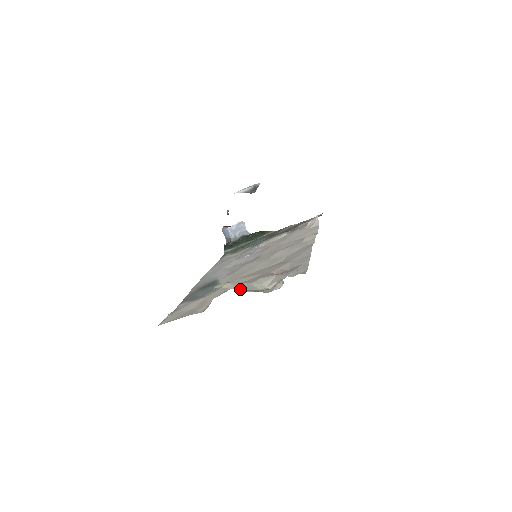
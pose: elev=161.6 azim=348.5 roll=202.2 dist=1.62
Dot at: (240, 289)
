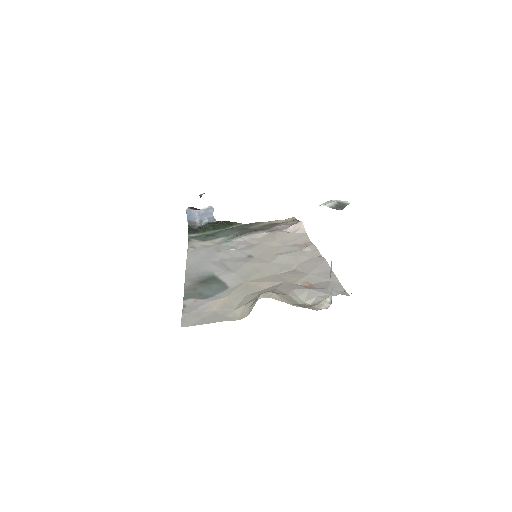
Dot at: (288, 302)
